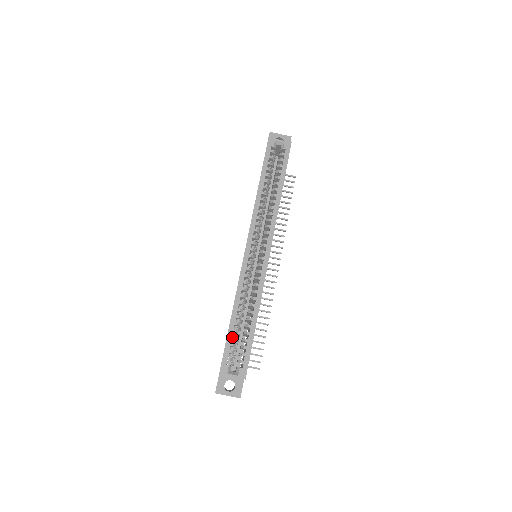
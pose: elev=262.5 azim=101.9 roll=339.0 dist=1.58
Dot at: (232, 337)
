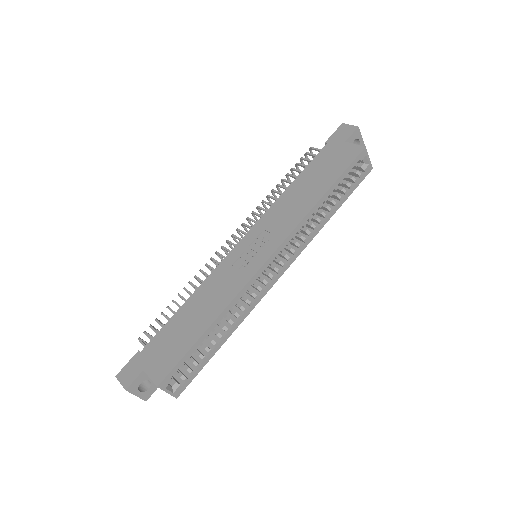
Dot at: (195, 351)
